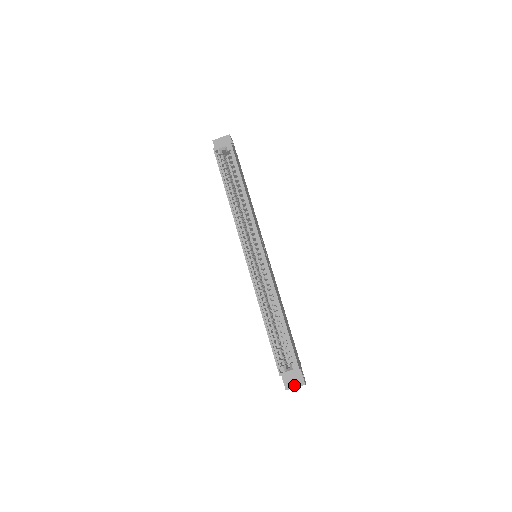
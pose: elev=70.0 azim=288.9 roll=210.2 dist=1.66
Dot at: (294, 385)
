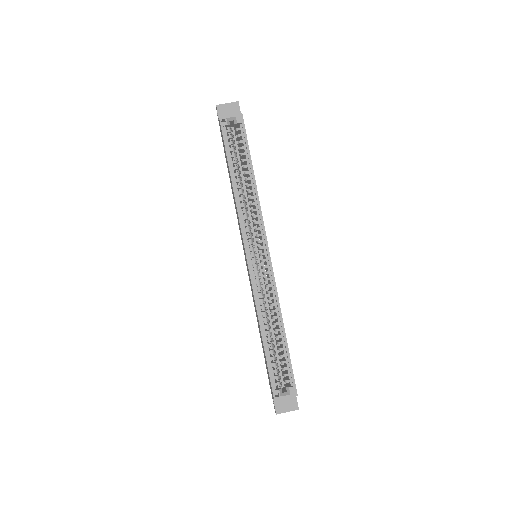
Dot at: (286, 409)
